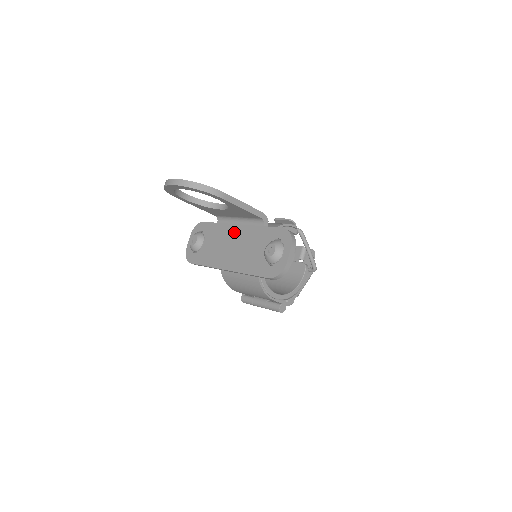
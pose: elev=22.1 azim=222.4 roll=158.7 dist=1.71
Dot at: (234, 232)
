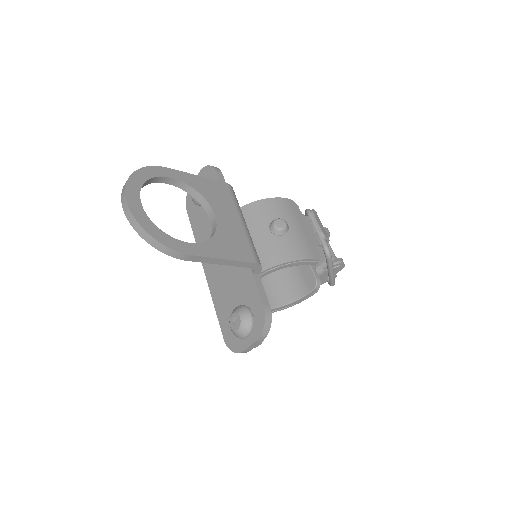
Dot at: occluded
